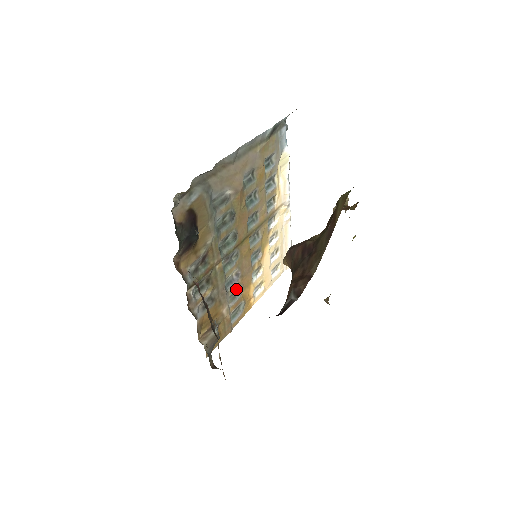
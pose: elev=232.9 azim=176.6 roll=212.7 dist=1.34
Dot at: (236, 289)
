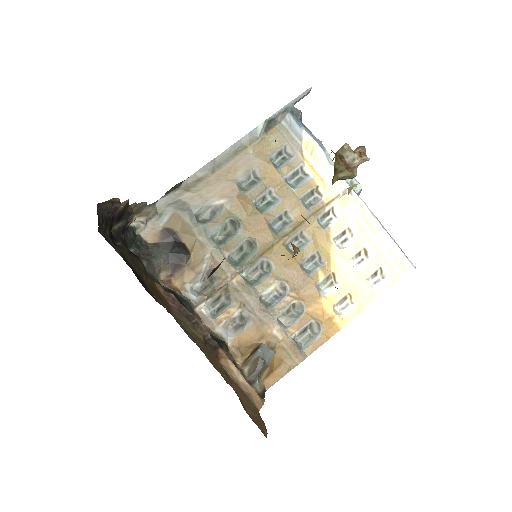
Dot at: (290, 305)
